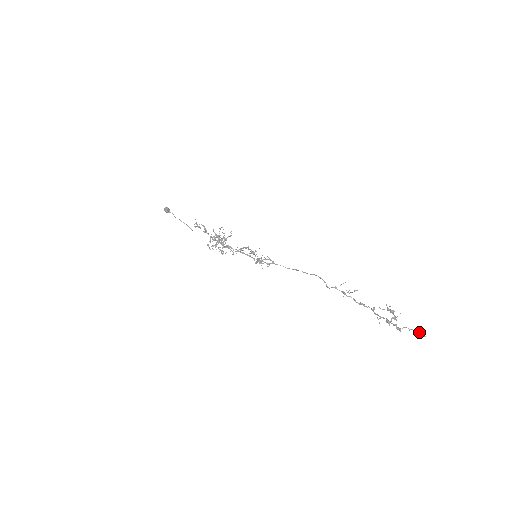
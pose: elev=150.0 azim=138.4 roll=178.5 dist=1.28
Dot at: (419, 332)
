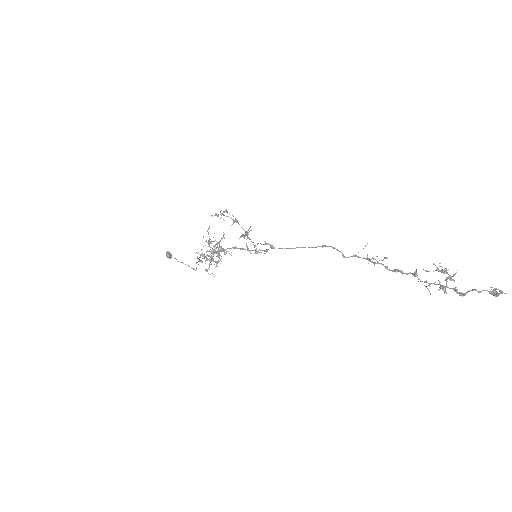
Dot at: occluded
